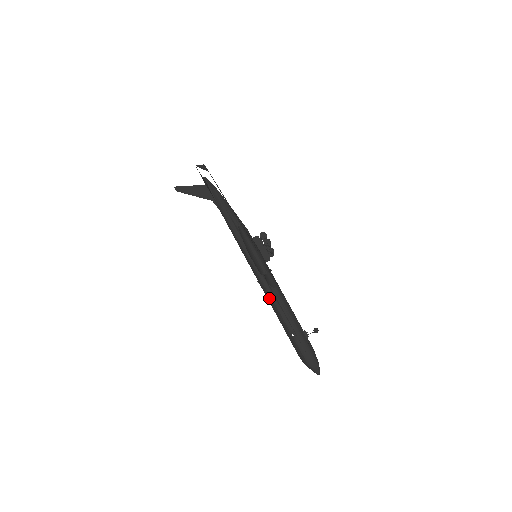
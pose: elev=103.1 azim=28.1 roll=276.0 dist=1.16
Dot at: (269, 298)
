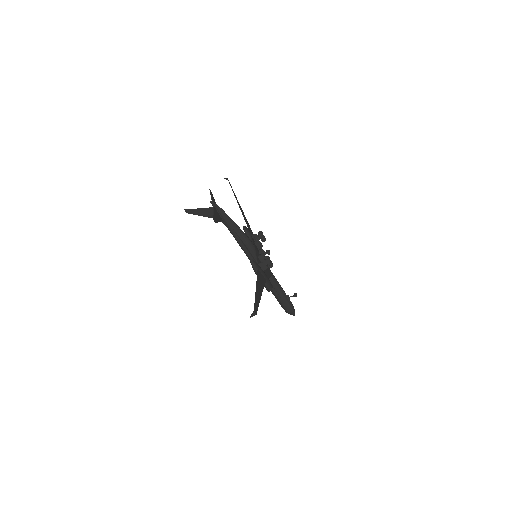
Dot at: occluded
